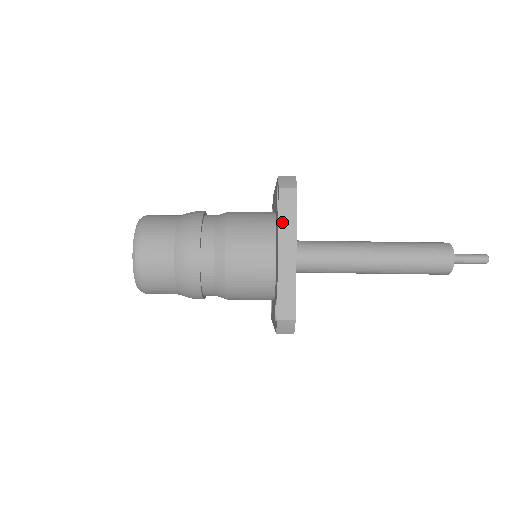
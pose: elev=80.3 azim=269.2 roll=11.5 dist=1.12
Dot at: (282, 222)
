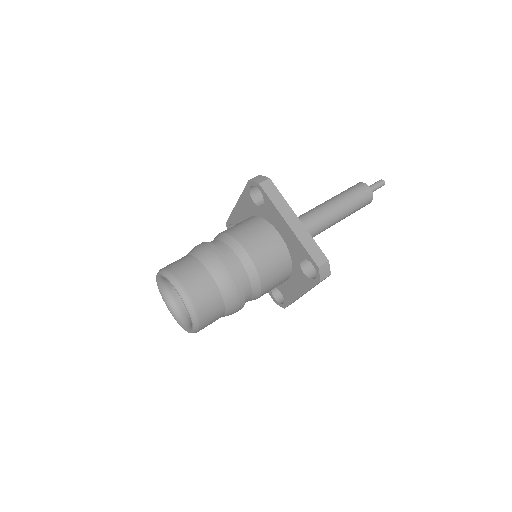
Dot at: (276, 203)
